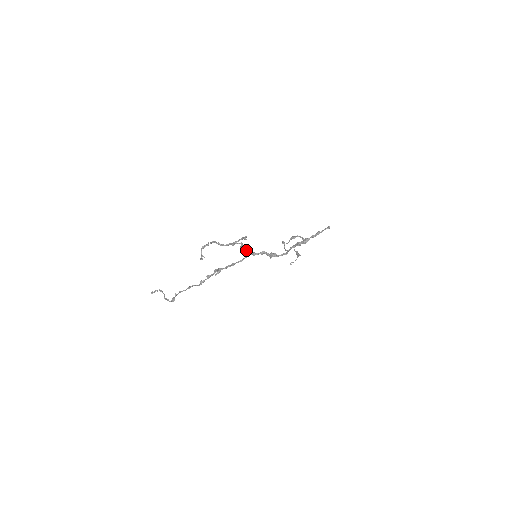
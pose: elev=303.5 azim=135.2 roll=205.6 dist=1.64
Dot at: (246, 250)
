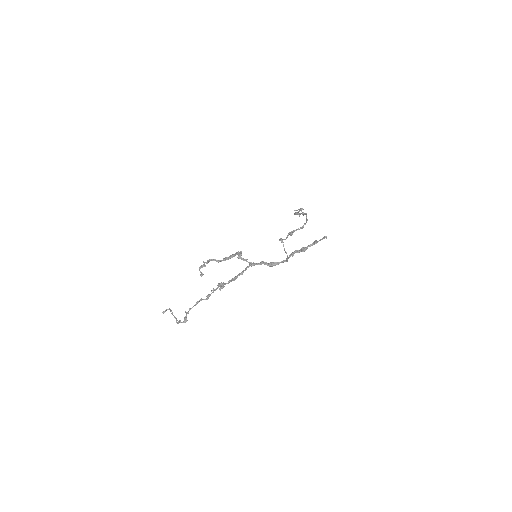
Dot at: (244, 260)
